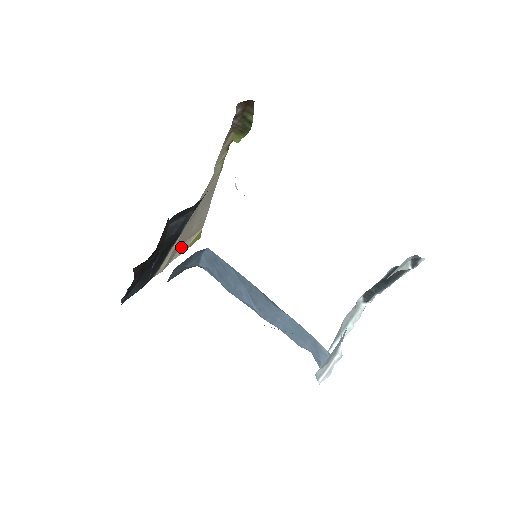
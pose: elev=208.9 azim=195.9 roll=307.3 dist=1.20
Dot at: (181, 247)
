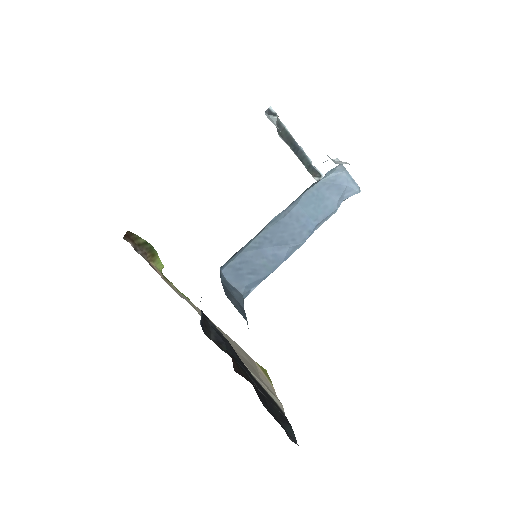
Dot at: (264, 382)
